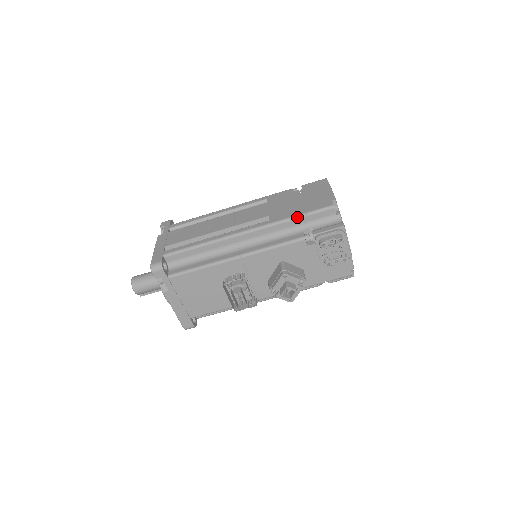
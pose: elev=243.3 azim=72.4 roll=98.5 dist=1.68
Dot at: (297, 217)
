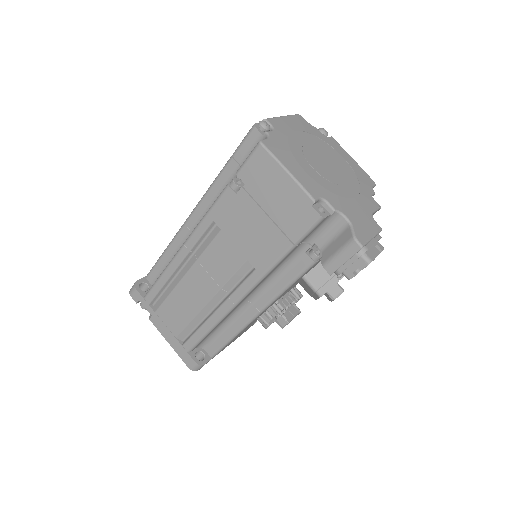
Dot at: (287, 254)
